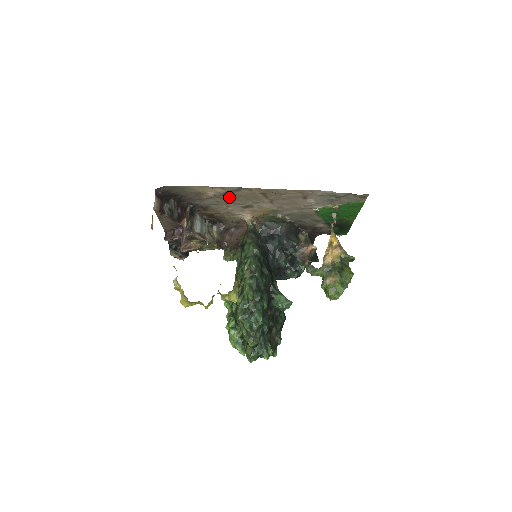
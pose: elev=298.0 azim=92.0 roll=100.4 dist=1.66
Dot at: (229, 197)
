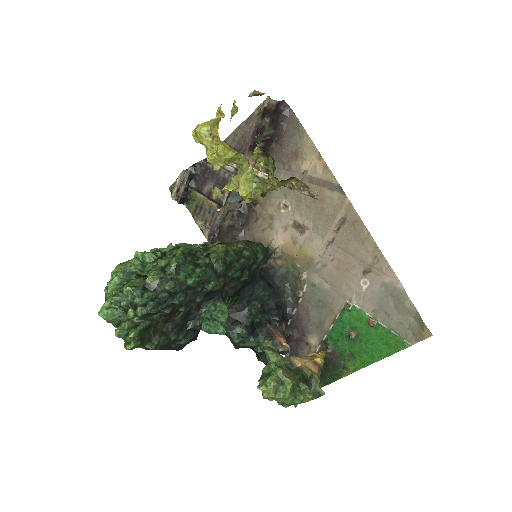
Dot at: occluded
